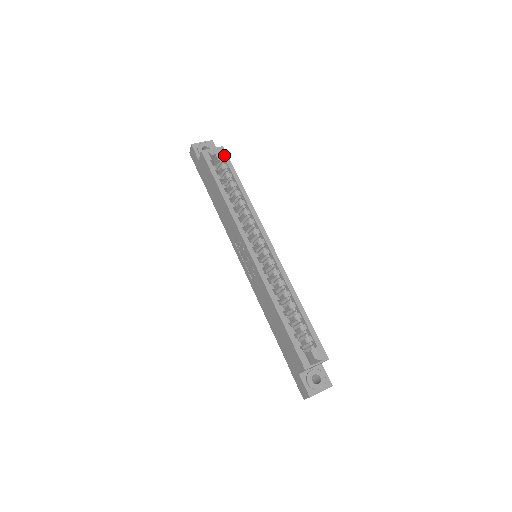
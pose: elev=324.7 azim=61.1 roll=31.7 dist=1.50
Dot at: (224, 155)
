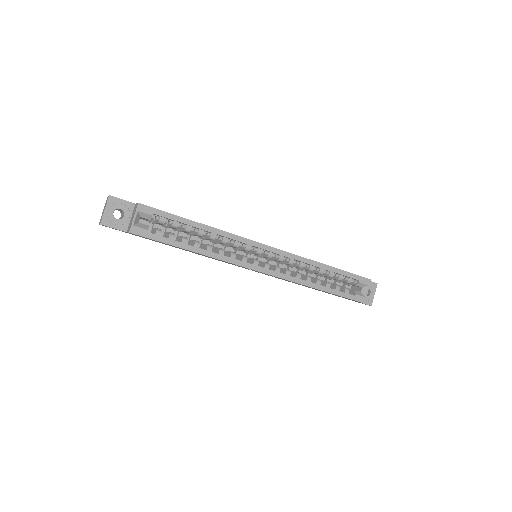
Dot at: (150, 212)
